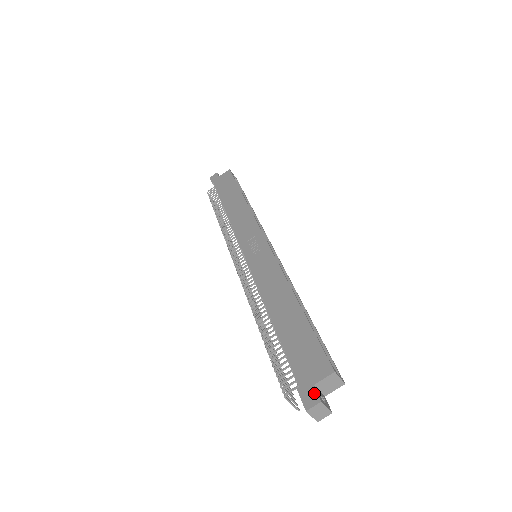
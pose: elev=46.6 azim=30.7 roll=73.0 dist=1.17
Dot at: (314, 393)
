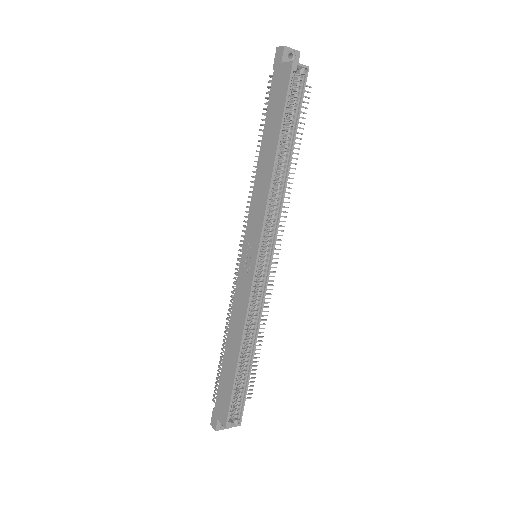
Dot at: (215, 423)
